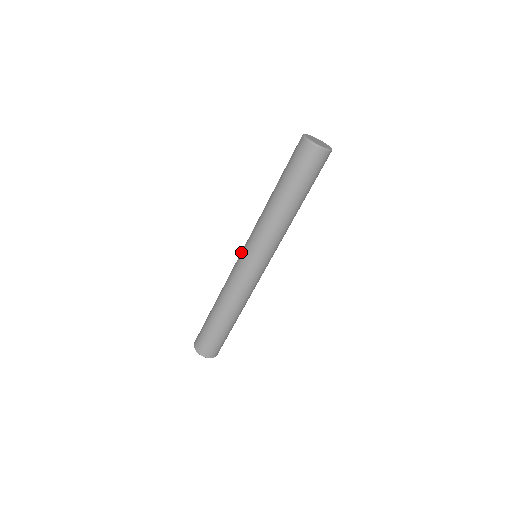
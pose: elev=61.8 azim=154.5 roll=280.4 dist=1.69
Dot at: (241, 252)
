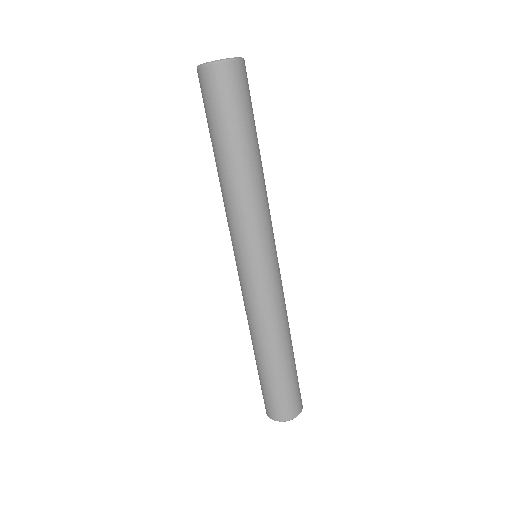
Dot at: occluded
